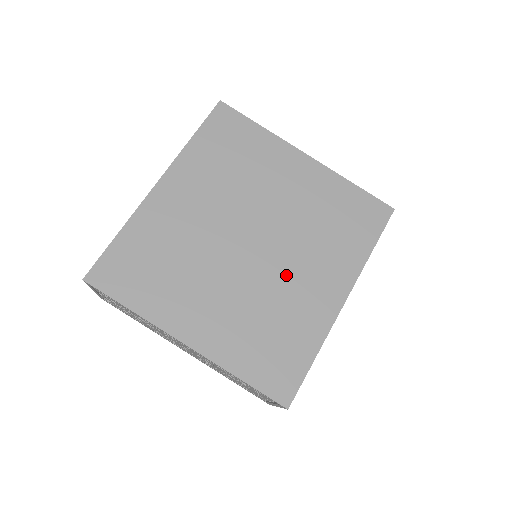
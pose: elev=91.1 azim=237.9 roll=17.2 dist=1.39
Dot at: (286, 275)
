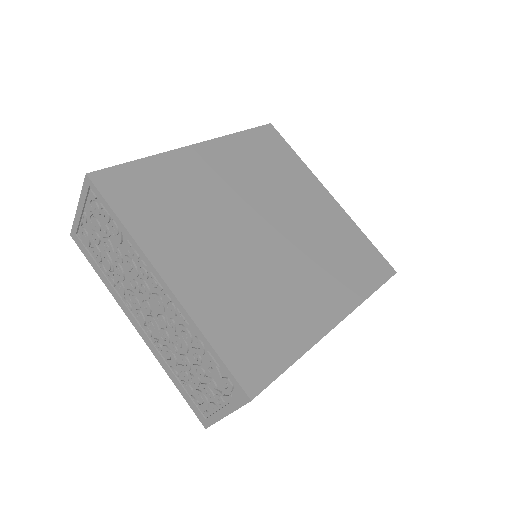
Dot at: (287, 273)
